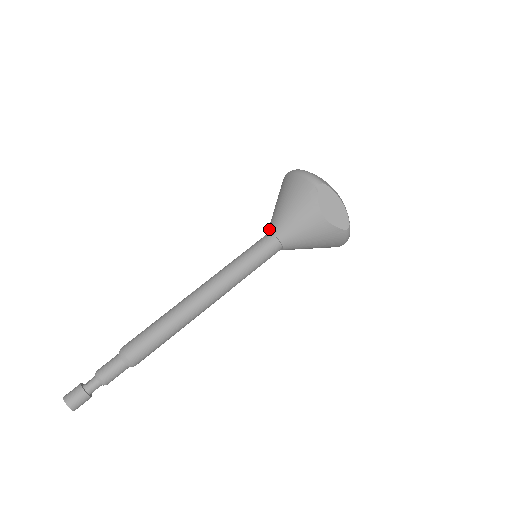
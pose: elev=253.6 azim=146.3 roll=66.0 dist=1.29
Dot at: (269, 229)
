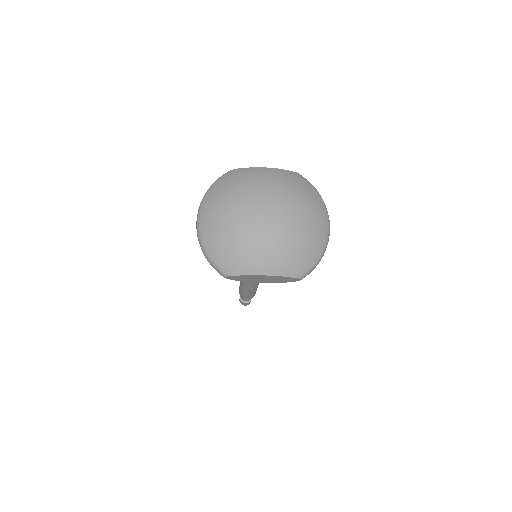
Dot at: occluded
